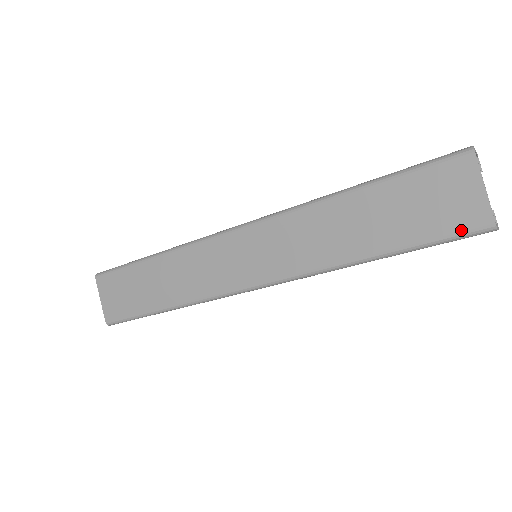
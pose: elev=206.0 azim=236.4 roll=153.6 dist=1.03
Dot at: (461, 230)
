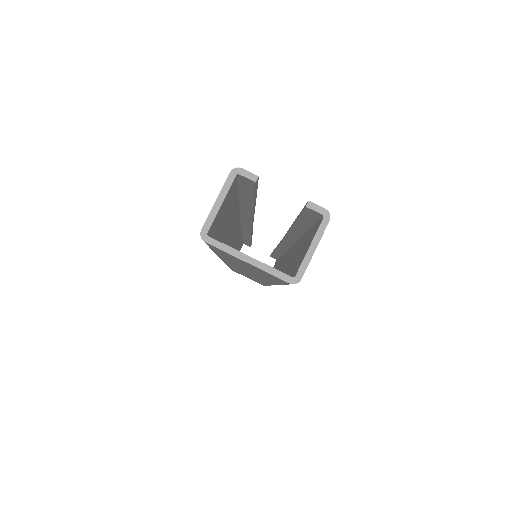
Dot at: (284, 283)
